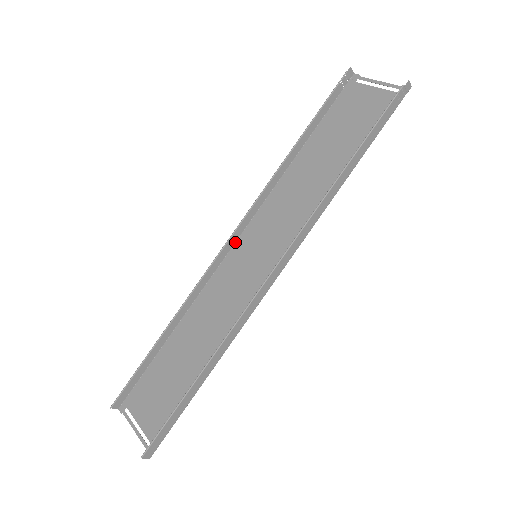
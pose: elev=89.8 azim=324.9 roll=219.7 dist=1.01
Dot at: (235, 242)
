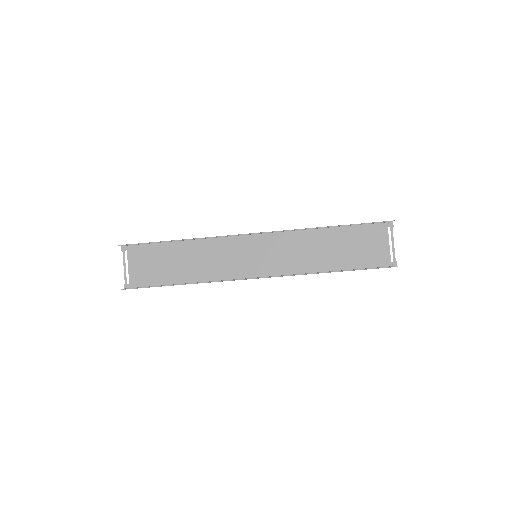
Dot at: (254, 234)
